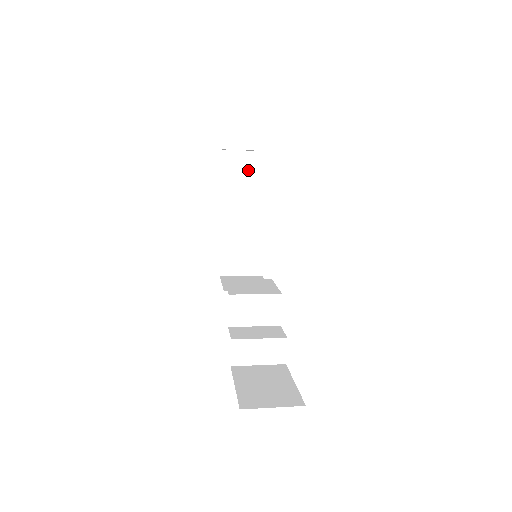
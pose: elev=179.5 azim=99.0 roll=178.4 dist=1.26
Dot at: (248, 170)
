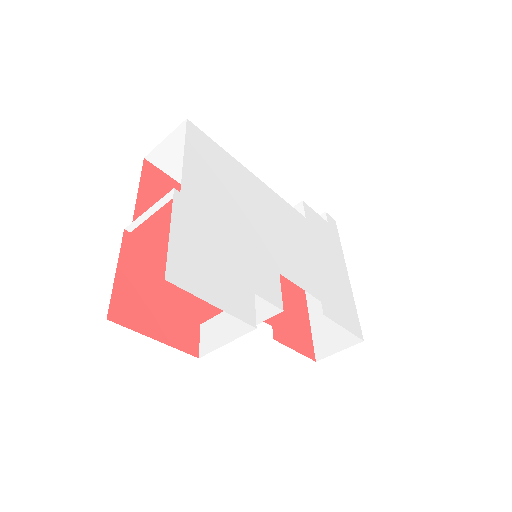
Dot at: occluded
